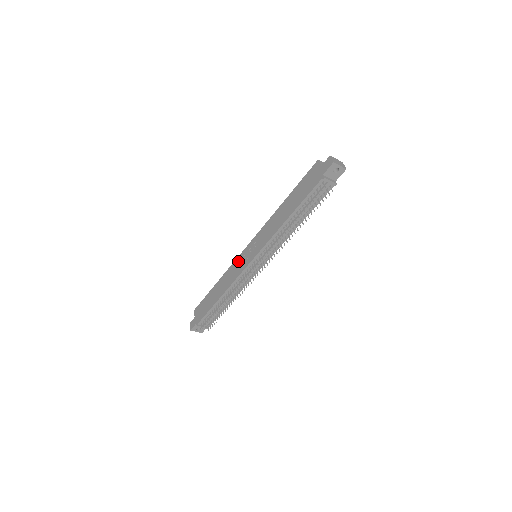
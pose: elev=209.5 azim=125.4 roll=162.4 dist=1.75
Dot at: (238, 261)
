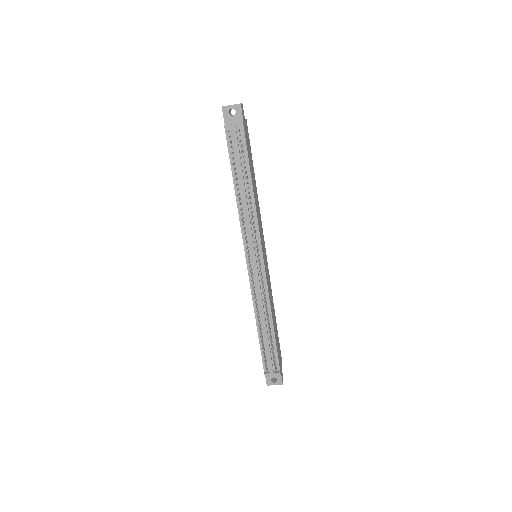
Dot at: occluded
